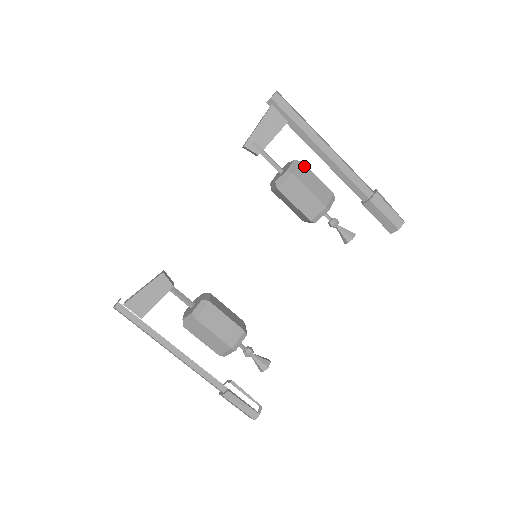
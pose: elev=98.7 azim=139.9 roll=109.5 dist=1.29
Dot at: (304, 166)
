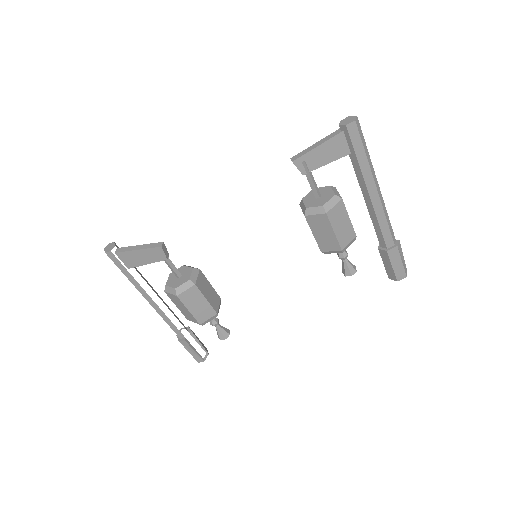
Dot at: (342, 205)
